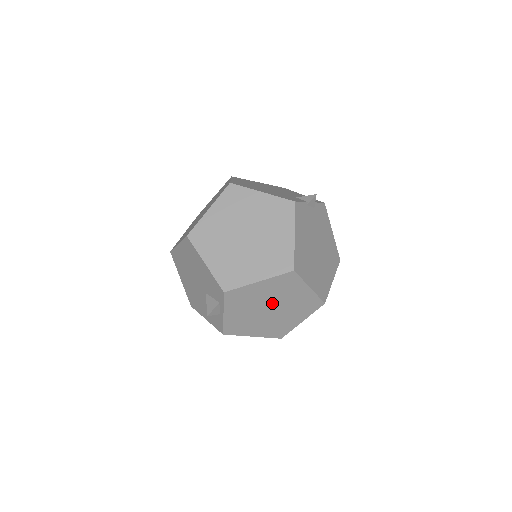
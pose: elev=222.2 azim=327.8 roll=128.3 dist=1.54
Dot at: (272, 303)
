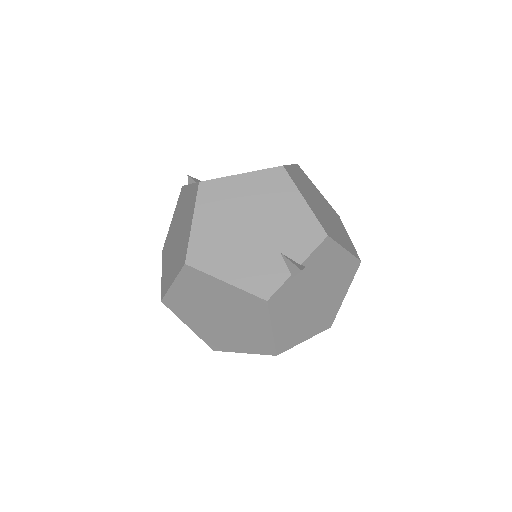
Dot at: occluded
